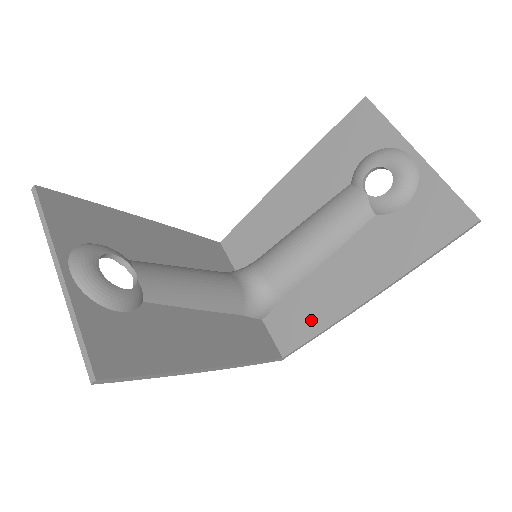
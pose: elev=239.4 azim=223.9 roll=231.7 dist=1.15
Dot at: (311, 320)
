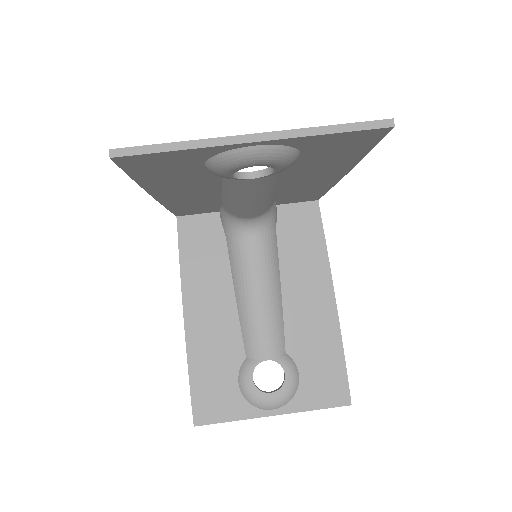
Dot at: (313, 193)
